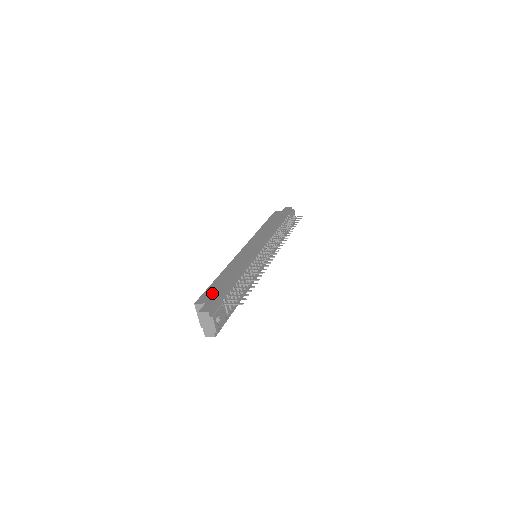
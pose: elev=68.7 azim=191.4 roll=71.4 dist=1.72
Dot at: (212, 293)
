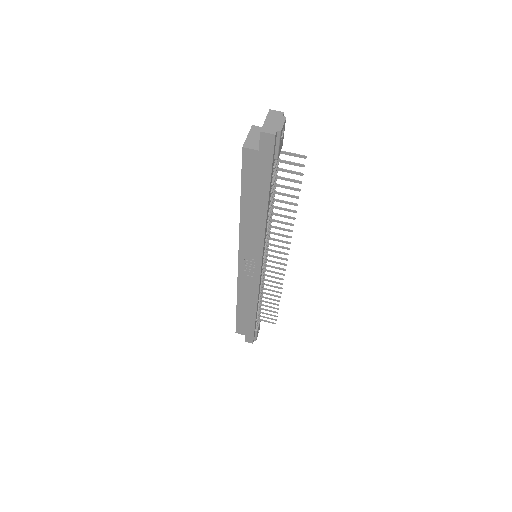
Dot at: occluded
